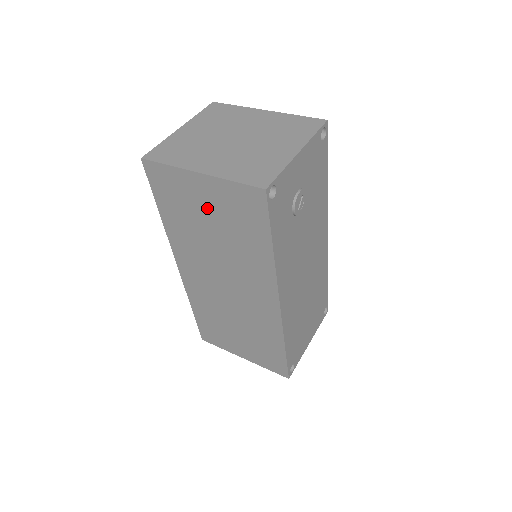
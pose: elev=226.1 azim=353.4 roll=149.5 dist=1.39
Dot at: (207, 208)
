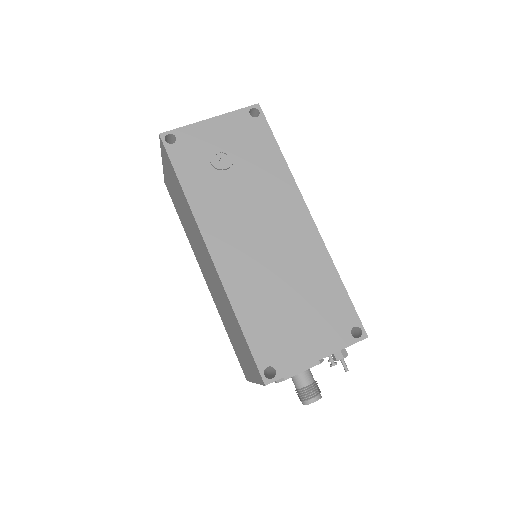
Dot at: (174, 189)
